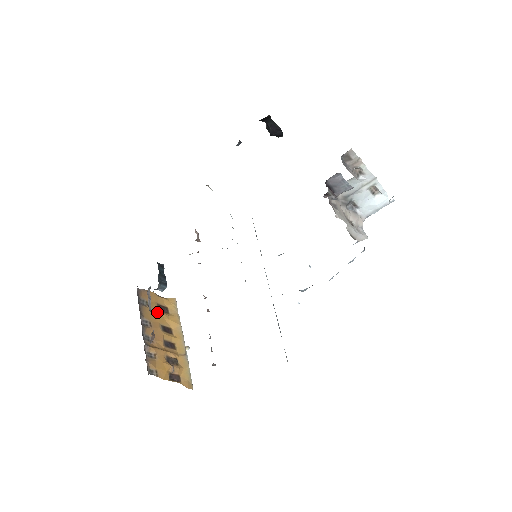
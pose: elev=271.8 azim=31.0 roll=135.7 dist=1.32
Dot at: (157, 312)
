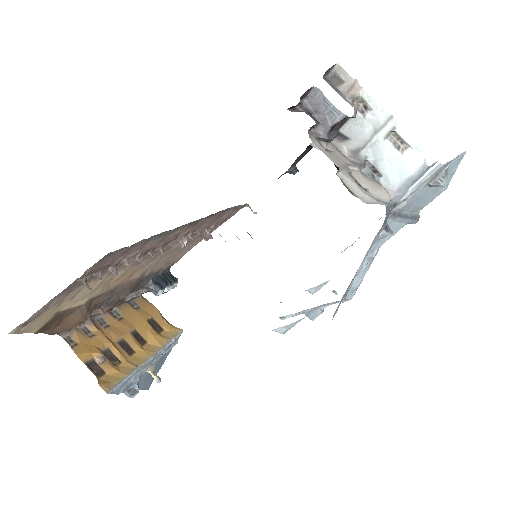
Dot at: (143, 320)
